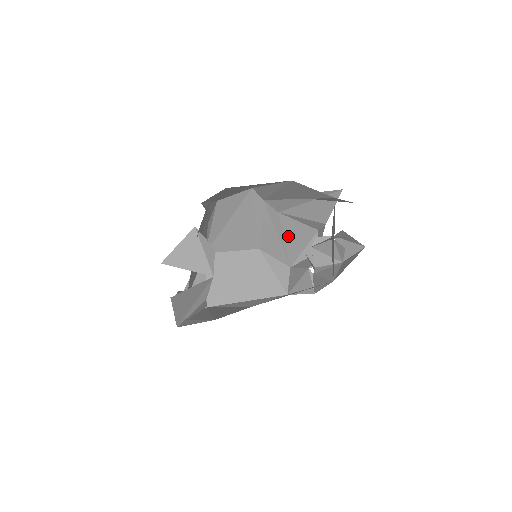
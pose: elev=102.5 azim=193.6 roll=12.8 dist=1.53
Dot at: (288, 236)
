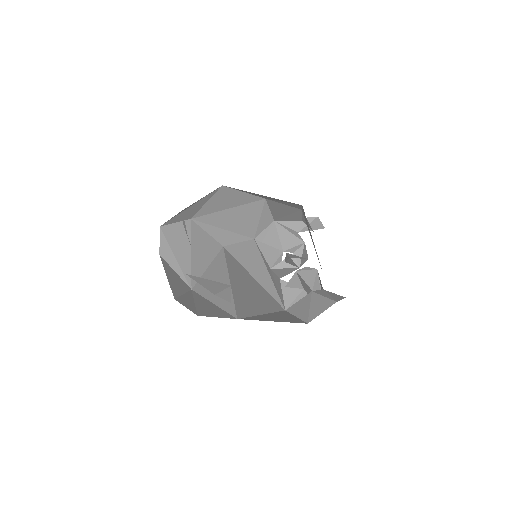
Dot at: occluded
